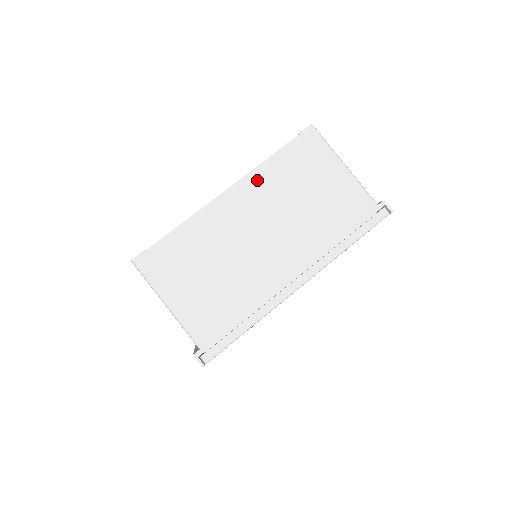
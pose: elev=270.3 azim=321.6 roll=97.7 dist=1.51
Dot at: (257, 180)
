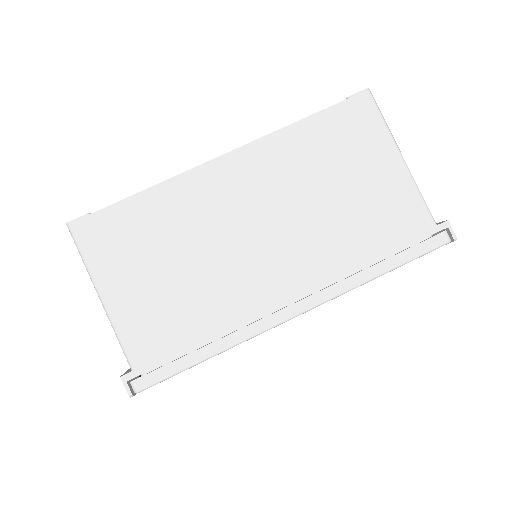
Dot at: (271, 150)
